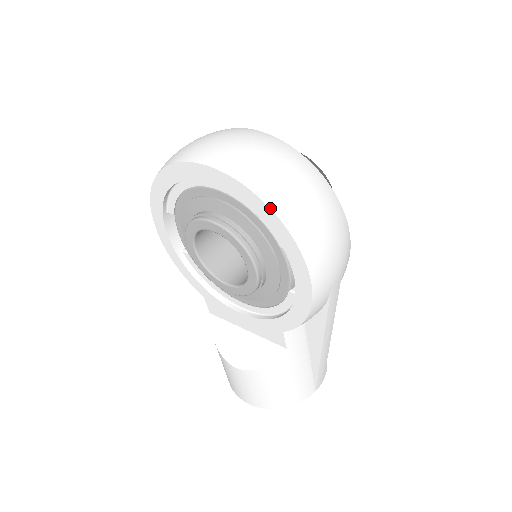
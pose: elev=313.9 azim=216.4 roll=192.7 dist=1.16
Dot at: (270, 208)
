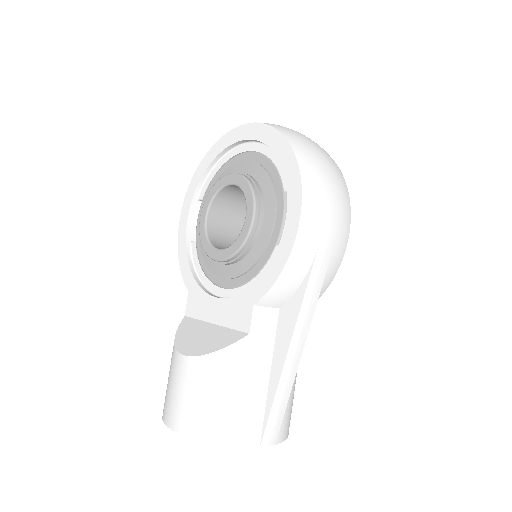
Dot at: (287, 140)
